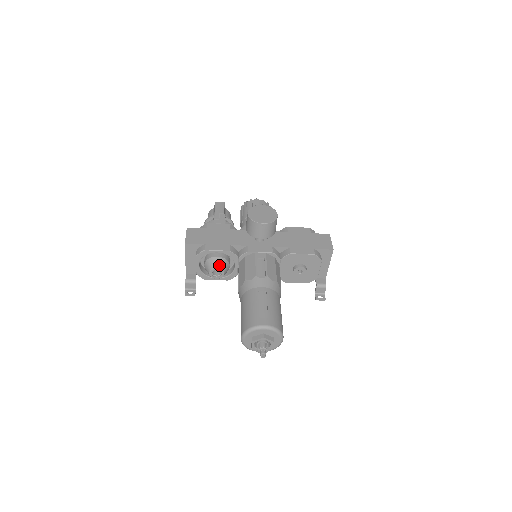
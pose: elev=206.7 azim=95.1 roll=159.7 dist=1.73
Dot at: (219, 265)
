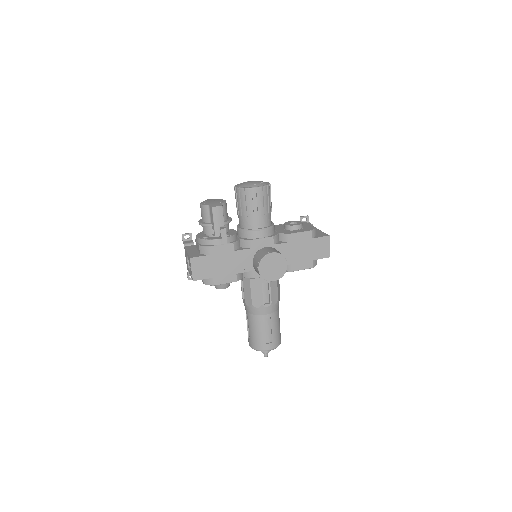
Dot at: (226, 286)
